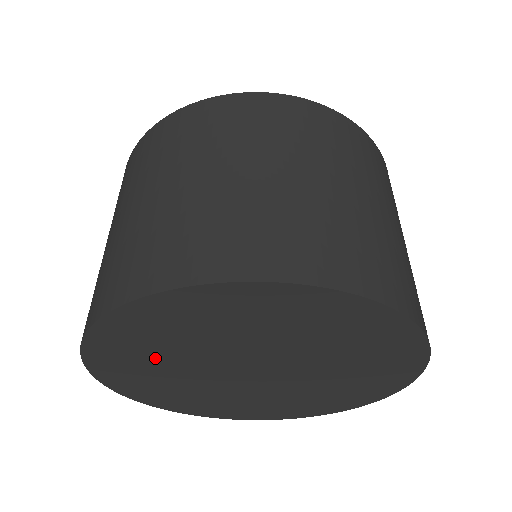
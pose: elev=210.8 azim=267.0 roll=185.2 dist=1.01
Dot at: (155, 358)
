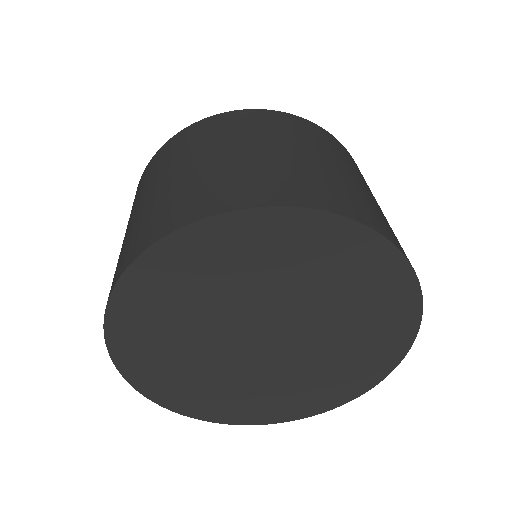
Dot at: (173, 326)
